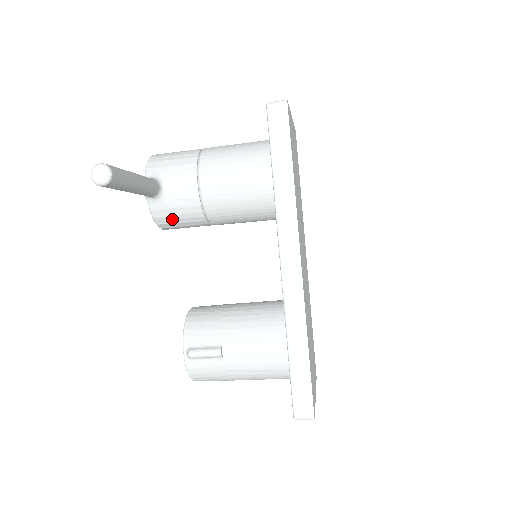
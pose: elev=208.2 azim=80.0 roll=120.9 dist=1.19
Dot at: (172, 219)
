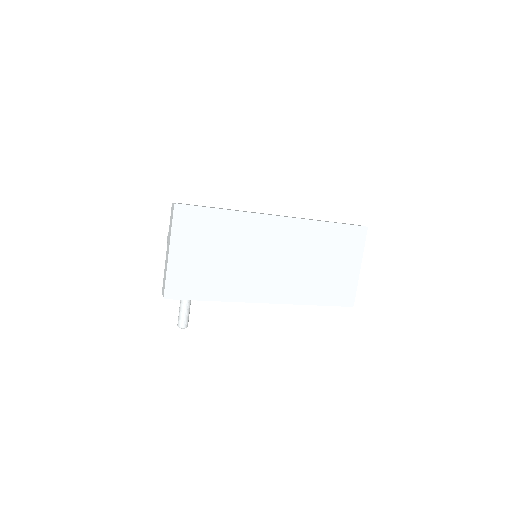
Dot at: occluded
